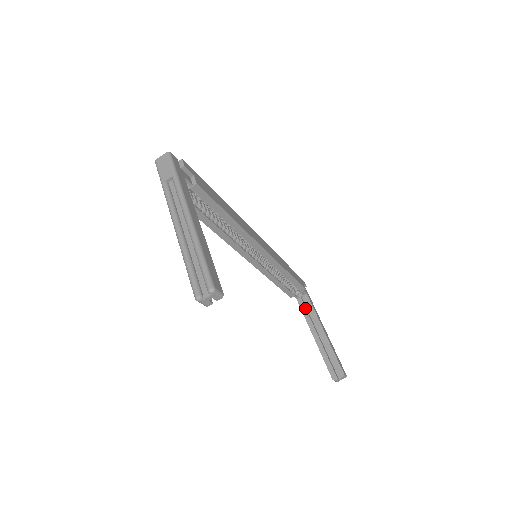
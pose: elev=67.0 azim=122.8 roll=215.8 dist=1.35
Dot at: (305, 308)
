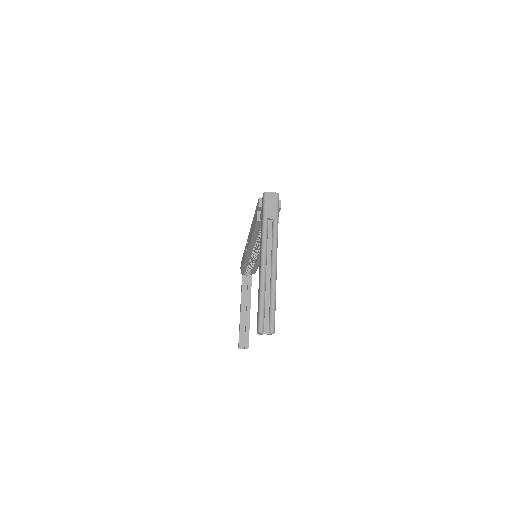
Dot at: (245, 285)
